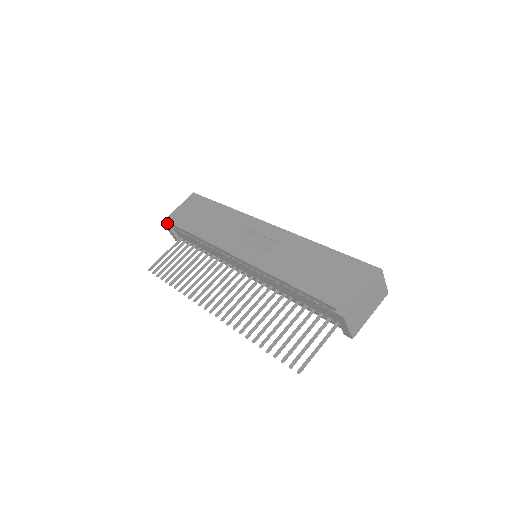
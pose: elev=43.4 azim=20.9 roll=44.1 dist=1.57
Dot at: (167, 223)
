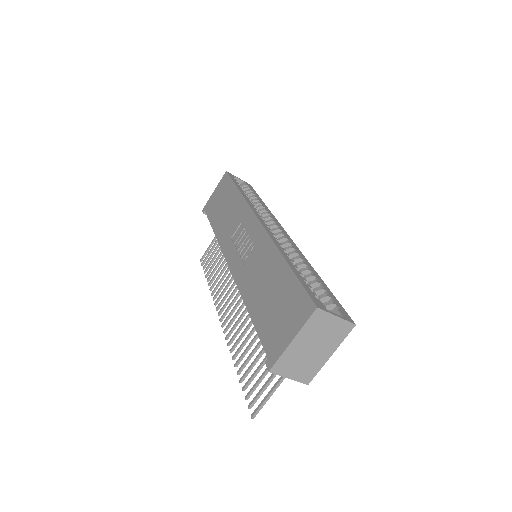
Dot at: (204, 212)
